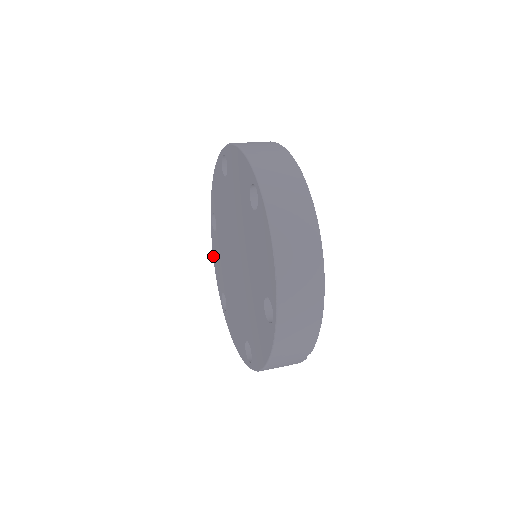
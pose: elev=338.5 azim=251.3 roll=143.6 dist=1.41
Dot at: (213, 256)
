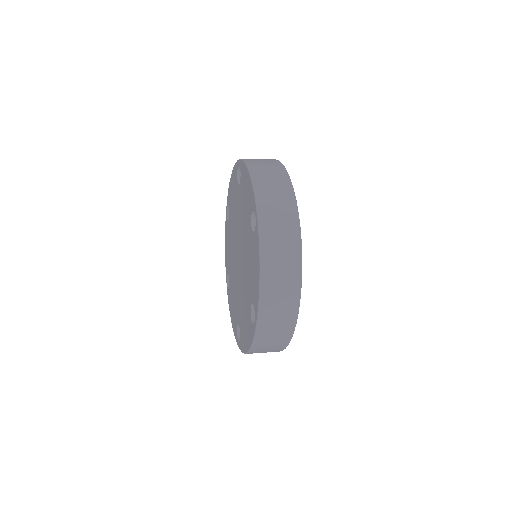
Dot at: (225, 239)
